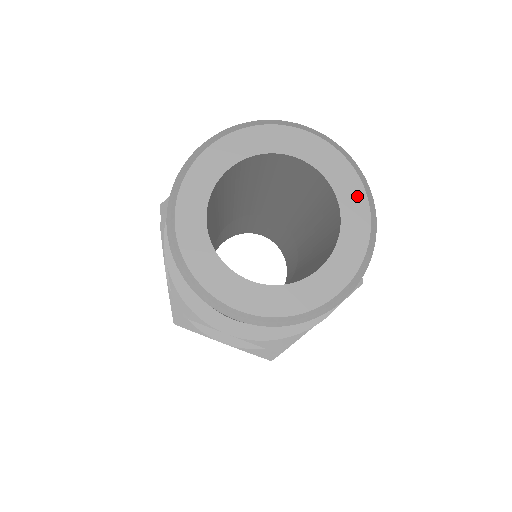
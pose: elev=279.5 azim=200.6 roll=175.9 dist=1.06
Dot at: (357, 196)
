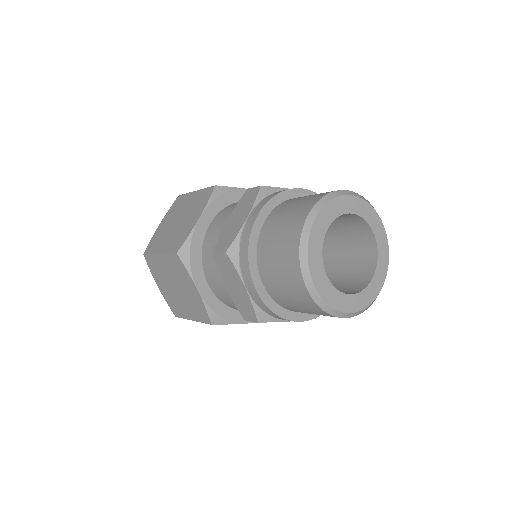
Dot at: (379, 226)
